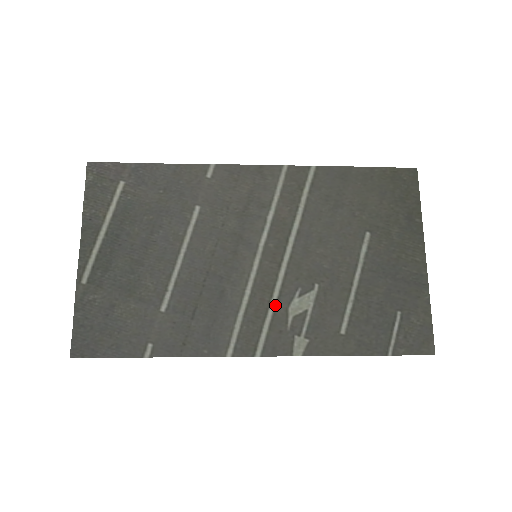
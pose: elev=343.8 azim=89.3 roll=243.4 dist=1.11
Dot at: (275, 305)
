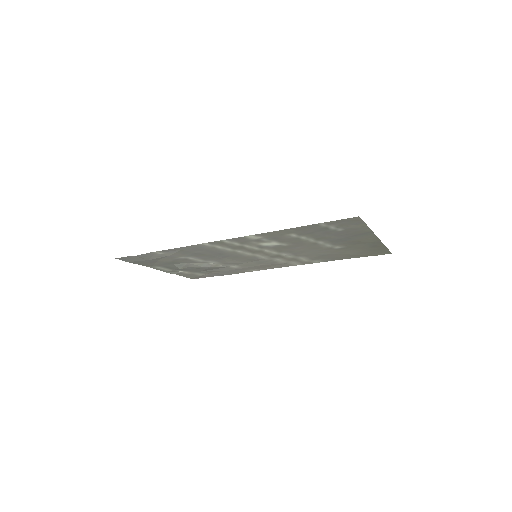
Dot at: (252, 247)
